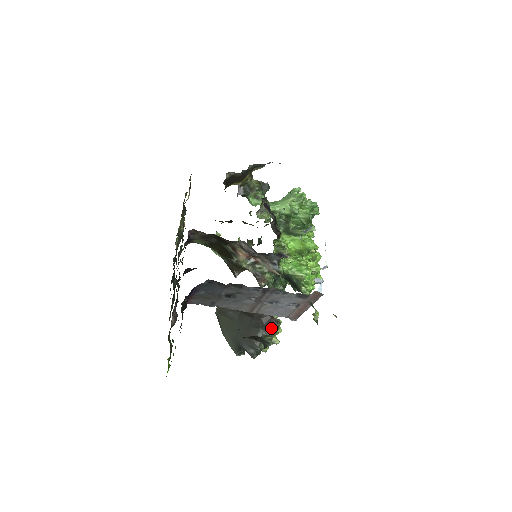
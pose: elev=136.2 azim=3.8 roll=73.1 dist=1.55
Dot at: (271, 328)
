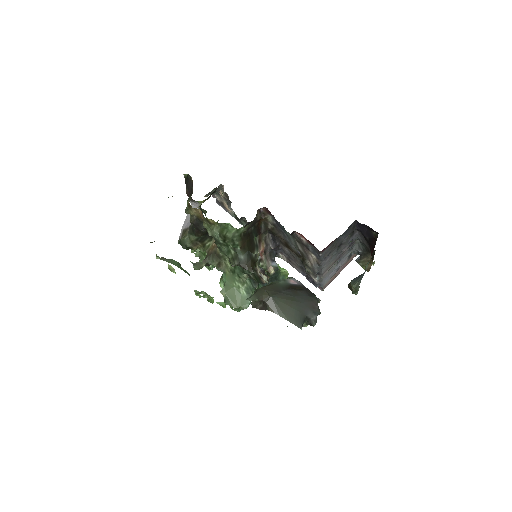
Dot at: (316, 297)
